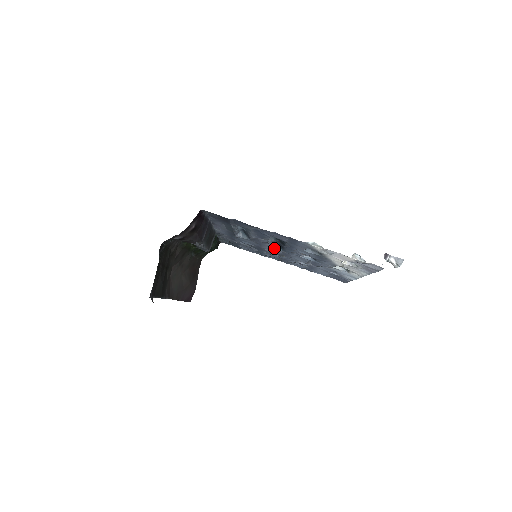
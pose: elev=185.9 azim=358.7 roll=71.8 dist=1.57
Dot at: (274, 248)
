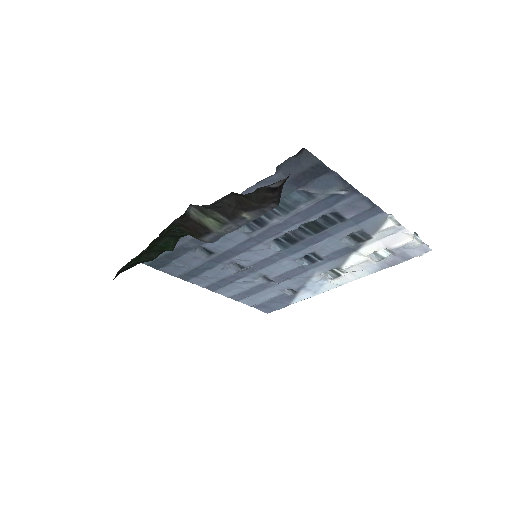
Dot at: (270, 247)
